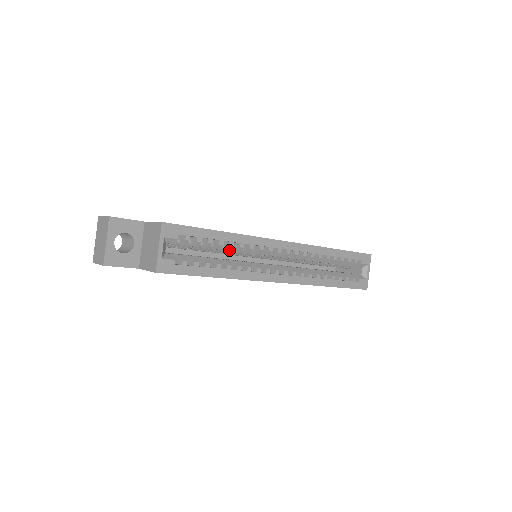
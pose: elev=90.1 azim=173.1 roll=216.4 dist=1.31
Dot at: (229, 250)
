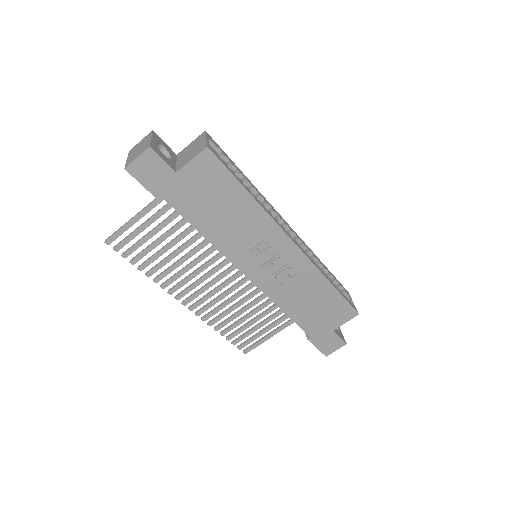
Dot at: (251, 192)
